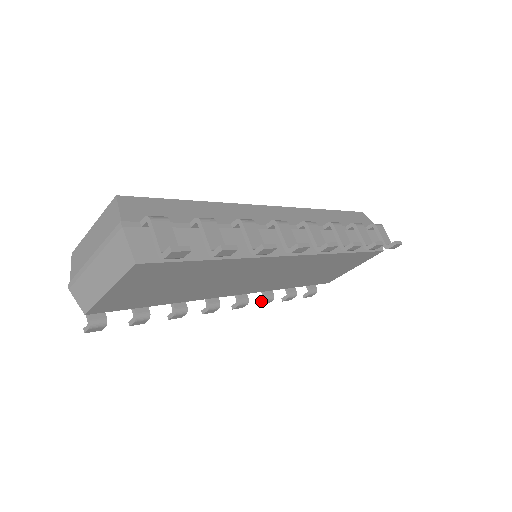
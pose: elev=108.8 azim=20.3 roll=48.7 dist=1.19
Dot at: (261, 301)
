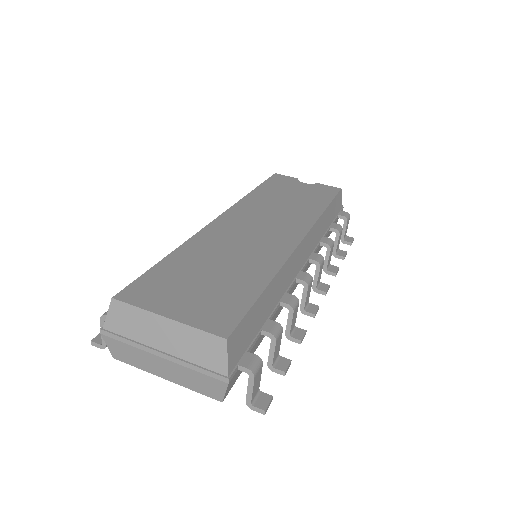
Dot at: occluded
